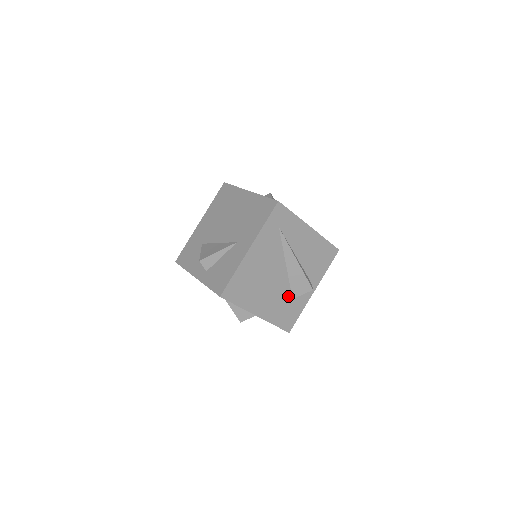
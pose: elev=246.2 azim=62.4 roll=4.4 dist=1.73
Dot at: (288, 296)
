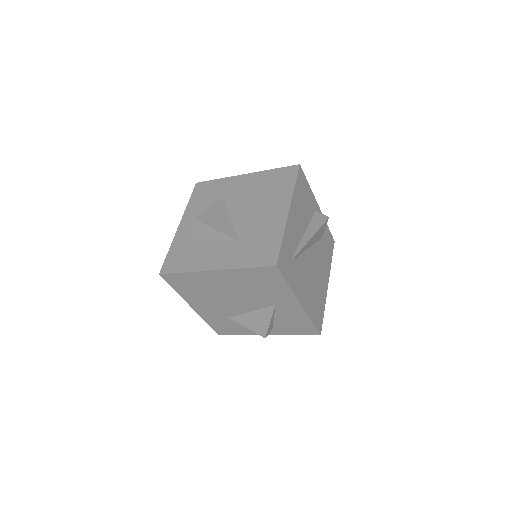
Dot at: (320, 244)
